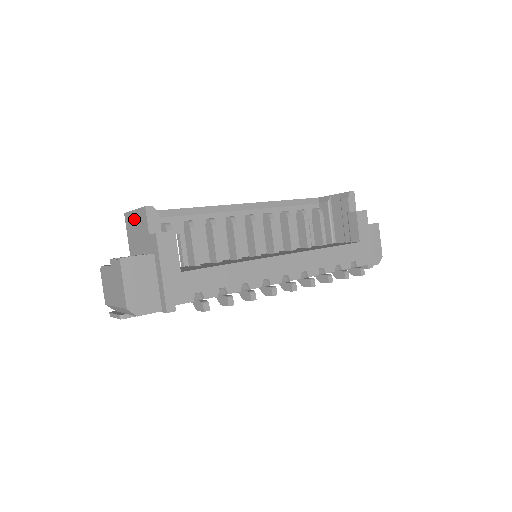
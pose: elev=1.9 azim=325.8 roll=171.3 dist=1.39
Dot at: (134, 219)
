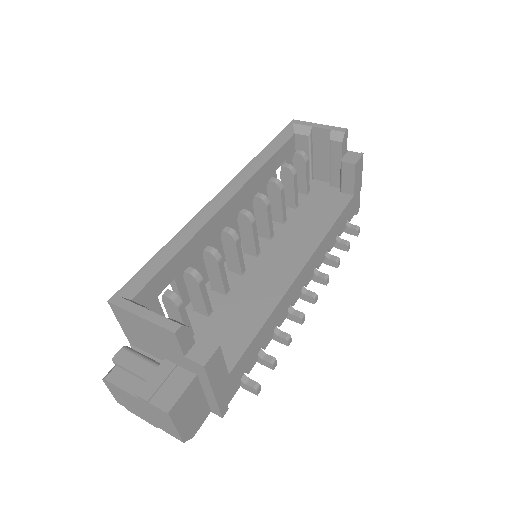
Dot at: (140, 324)
